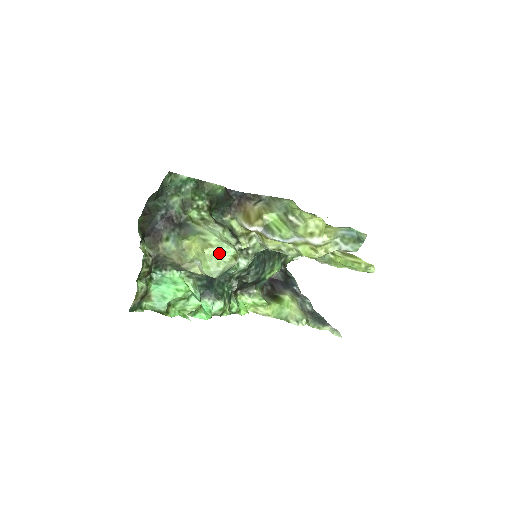
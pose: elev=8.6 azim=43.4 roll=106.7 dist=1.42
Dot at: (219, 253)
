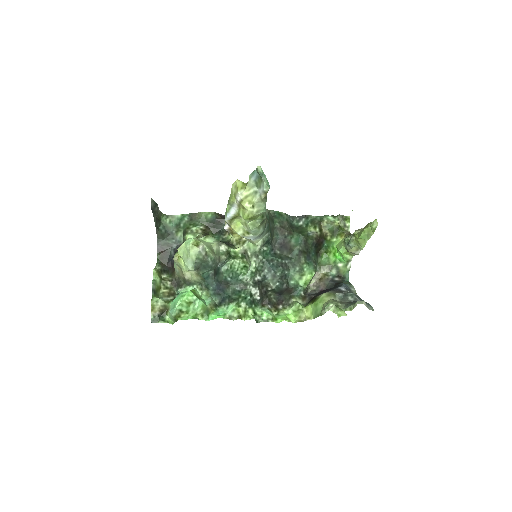
Dot at: (185, 247)
